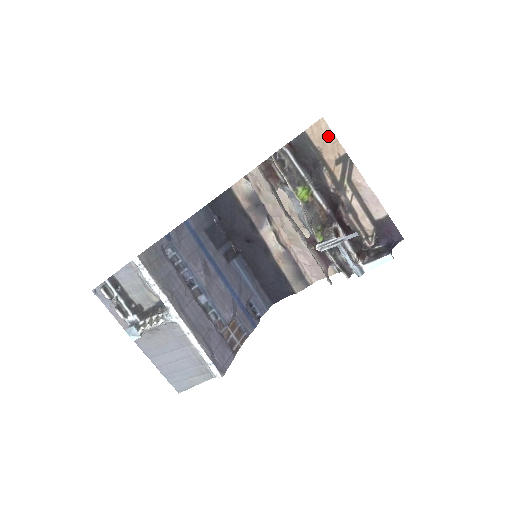
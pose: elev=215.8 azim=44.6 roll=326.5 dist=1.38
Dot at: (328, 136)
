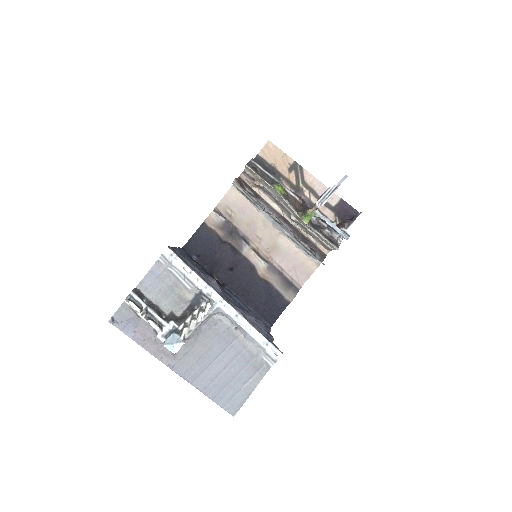
Dot at: (277, 153)
